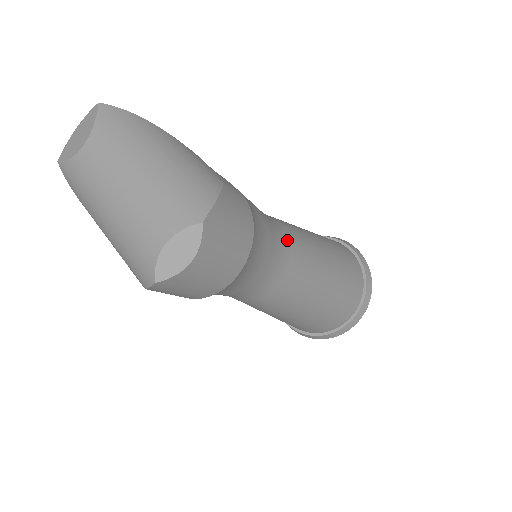
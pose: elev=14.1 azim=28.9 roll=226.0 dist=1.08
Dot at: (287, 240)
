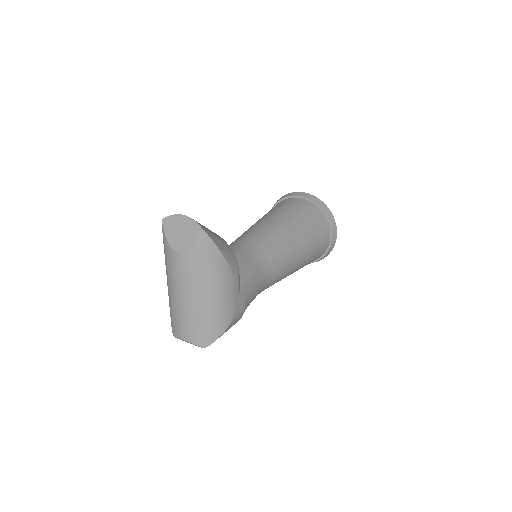
Dot at: (268, 286)
